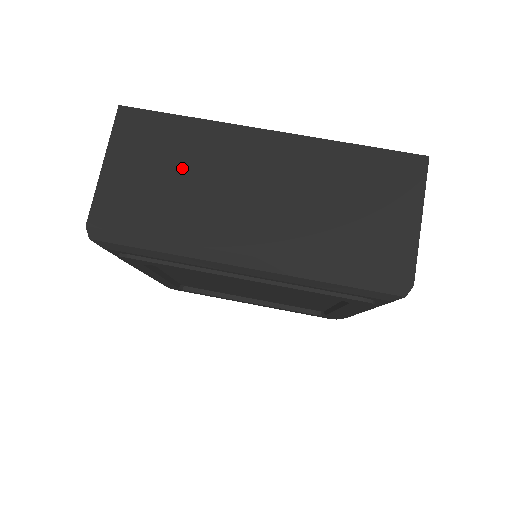
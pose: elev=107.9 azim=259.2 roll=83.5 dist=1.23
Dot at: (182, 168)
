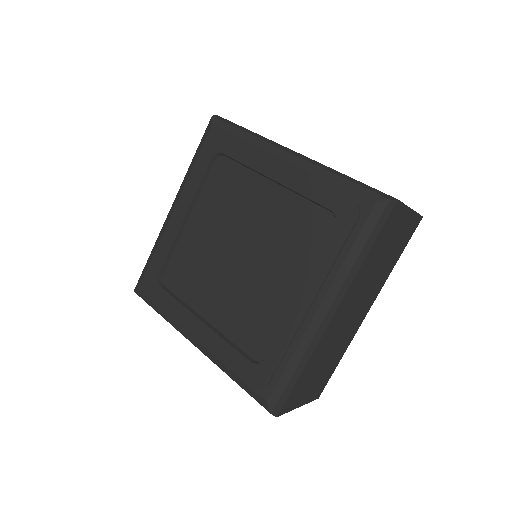
Dot at: occluded
